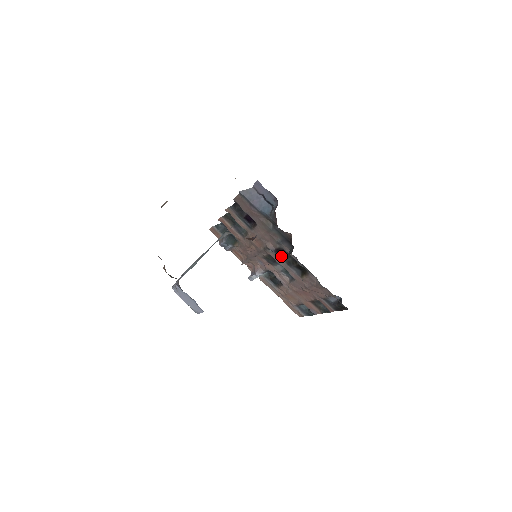
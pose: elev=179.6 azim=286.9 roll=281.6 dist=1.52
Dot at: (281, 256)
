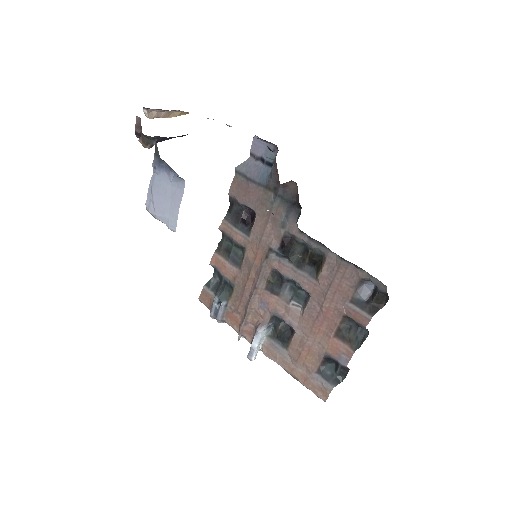
Dot at: (288, 251)
